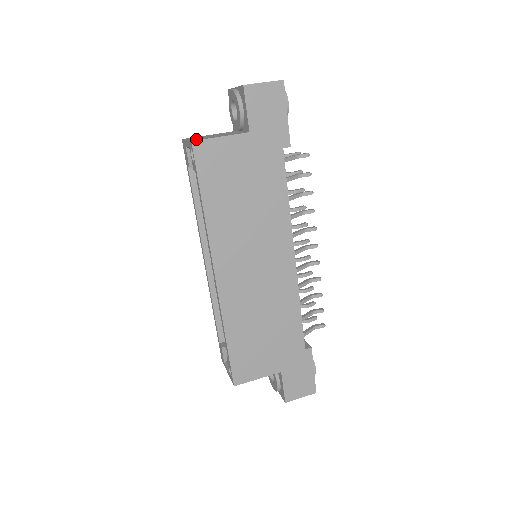
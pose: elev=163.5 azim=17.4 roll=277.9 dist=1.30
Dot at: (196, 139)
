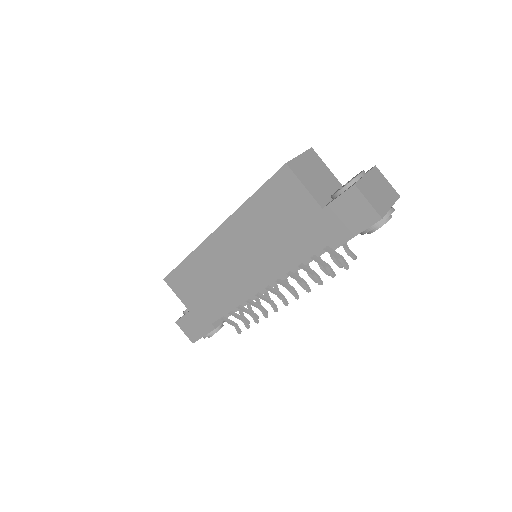
Dot at: (297, 164)
